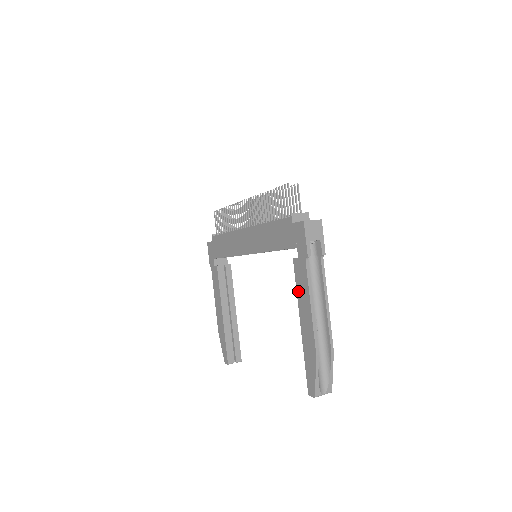
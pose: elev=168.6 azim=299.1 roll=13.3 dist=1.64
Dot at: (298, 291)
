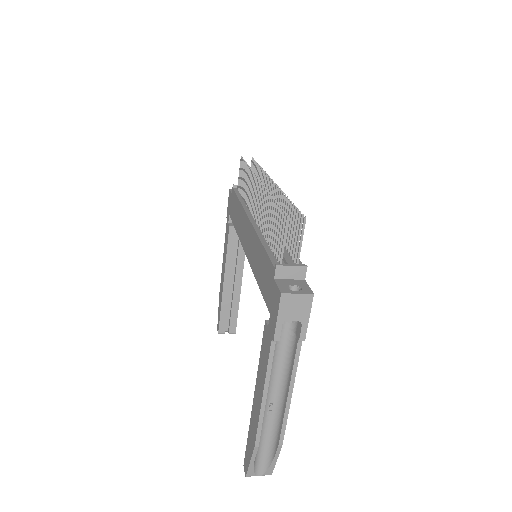
Dot at: (260, 362)
